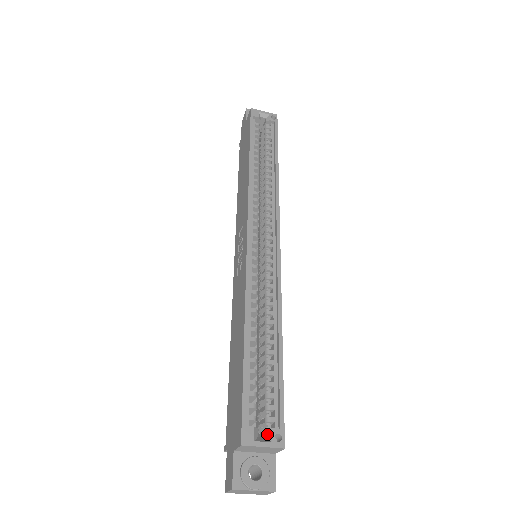
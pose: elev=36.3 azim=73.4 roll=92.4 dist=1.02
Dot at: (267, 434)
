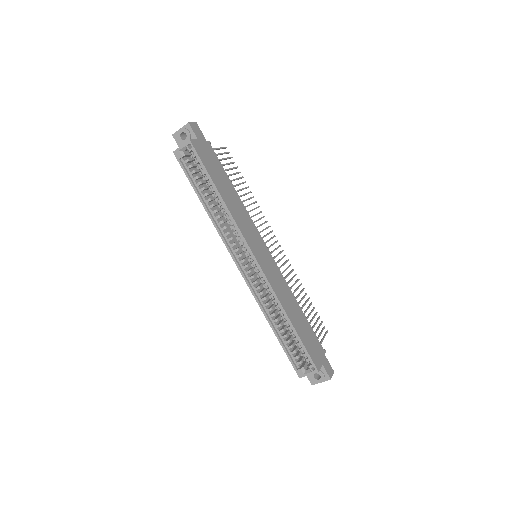
Dot at: (308, 368)
